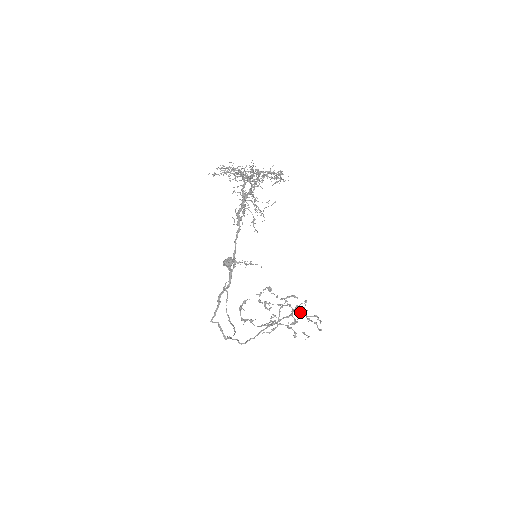
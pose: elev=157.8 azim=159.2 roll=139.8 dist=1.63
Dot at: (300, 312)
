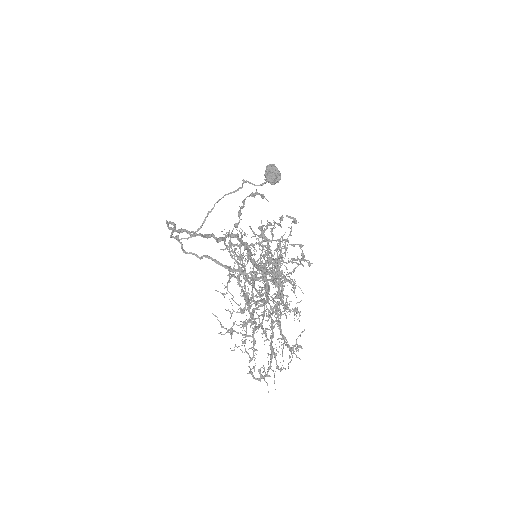
Dot at: occluded
